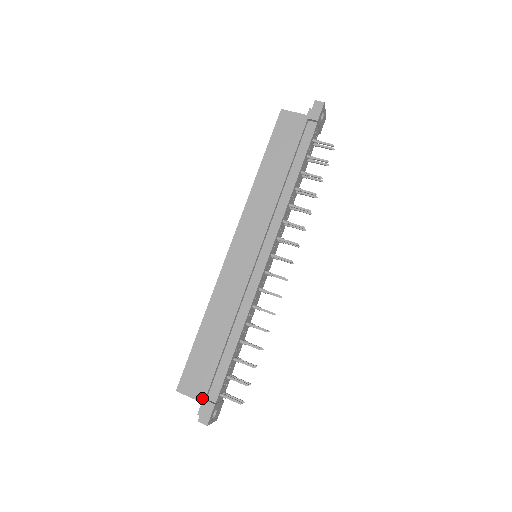
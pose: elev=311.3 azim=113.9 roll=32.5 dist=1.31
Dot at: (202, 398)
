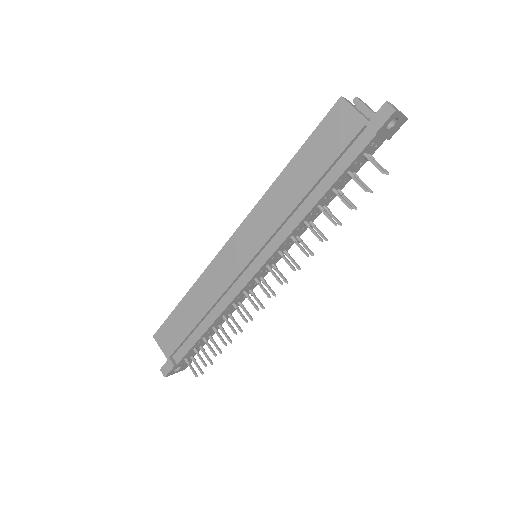
Dot at: (168, 355)
